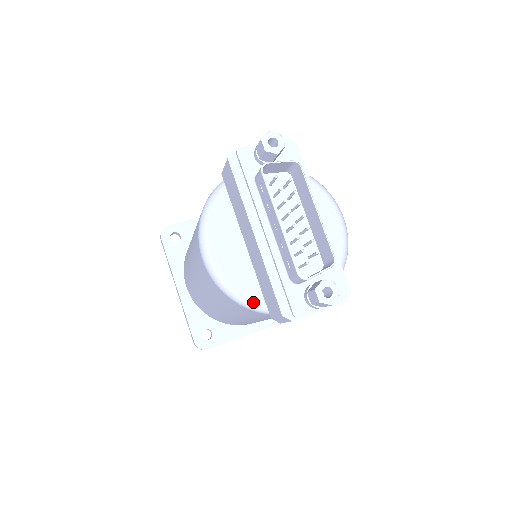
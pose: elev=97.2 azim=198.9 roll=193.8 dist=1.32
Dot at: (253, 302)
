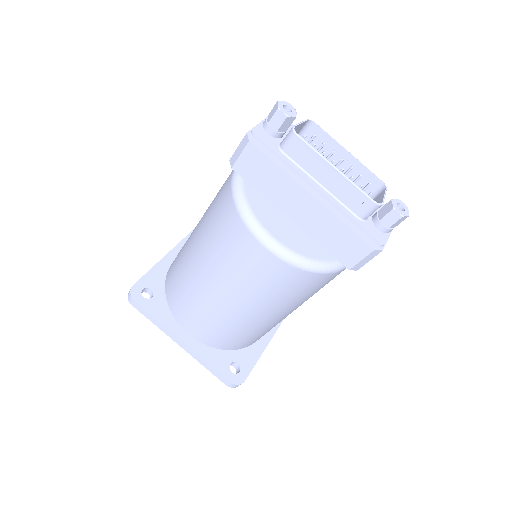
Dot at: (329, 263)
